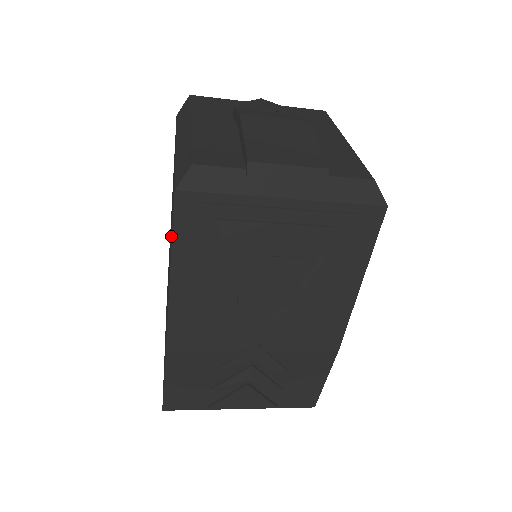
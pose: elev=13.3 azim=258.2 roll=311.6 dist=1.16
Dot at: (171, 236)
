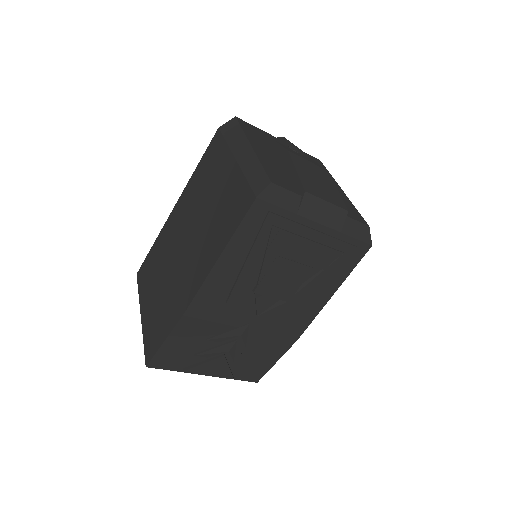
Dot at: (218, 227)
